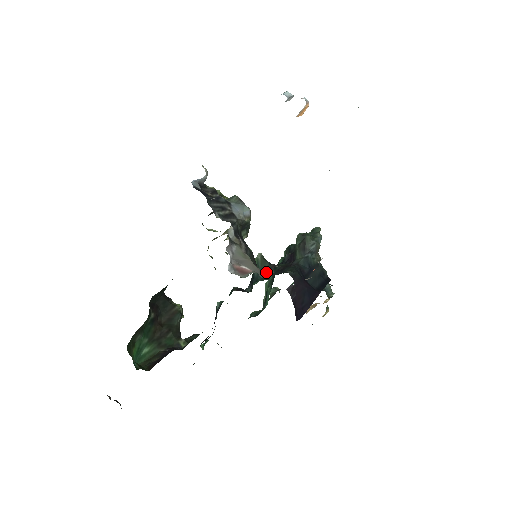
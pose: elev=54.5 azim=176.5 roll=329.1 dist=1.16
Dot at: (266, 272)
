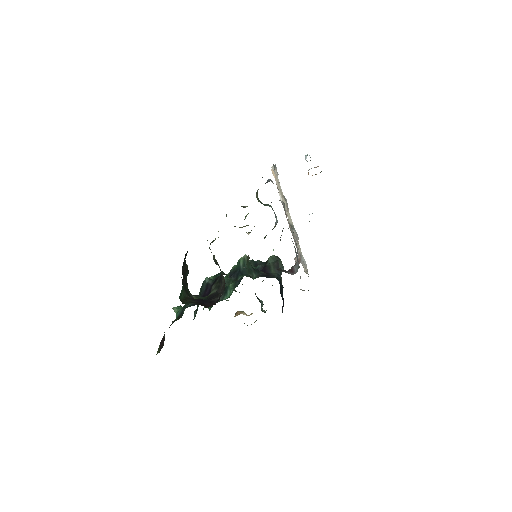
Dot at: (285, 272)
